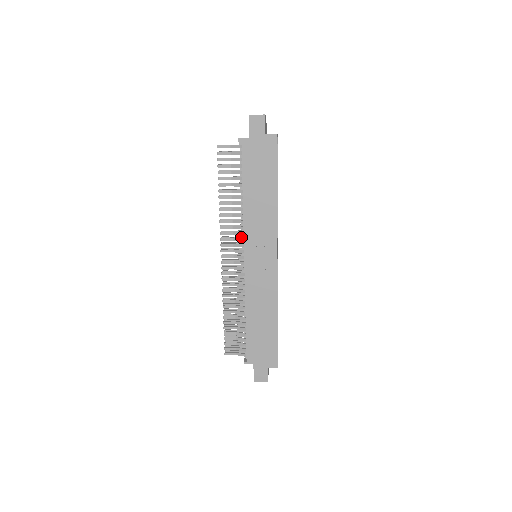
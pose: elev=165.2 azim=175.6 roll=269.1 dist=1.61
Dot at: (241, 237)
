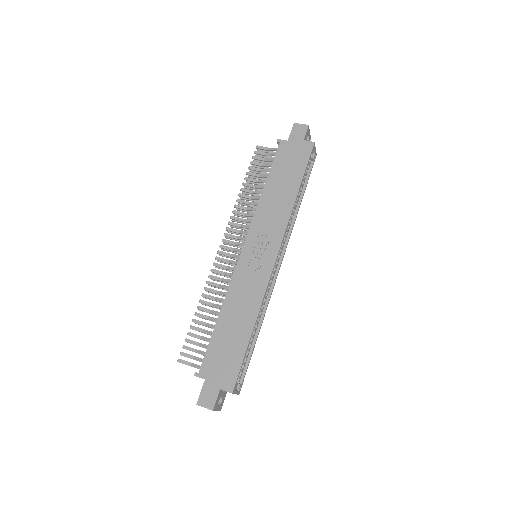
Dot at: occluded
